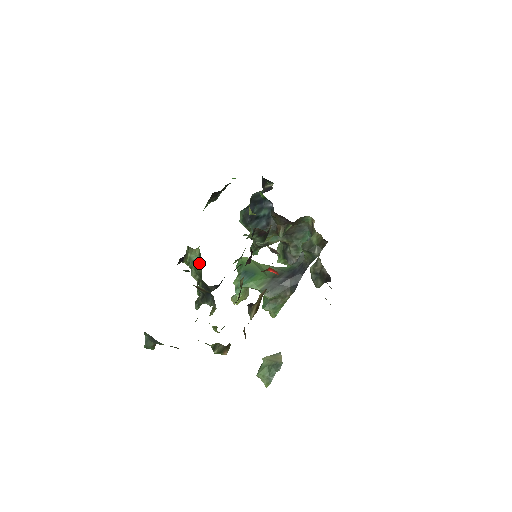
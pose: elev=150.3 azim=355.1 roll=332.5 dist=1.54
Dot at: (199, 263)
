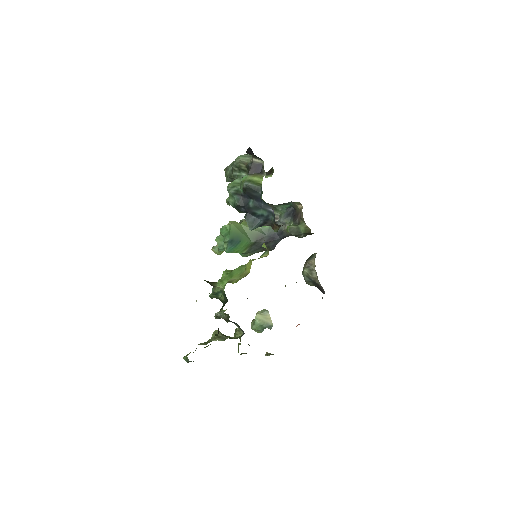
Dot at: (220, 293)
